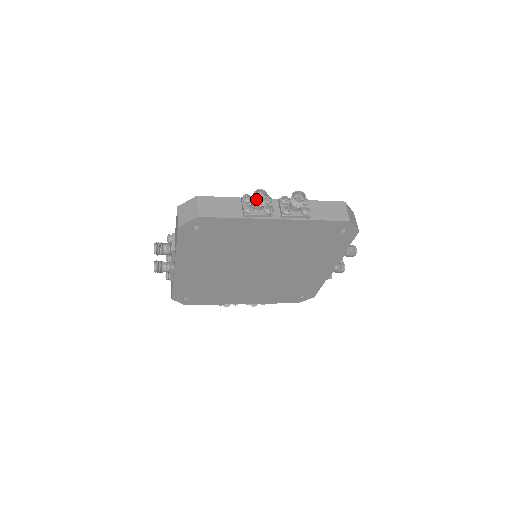
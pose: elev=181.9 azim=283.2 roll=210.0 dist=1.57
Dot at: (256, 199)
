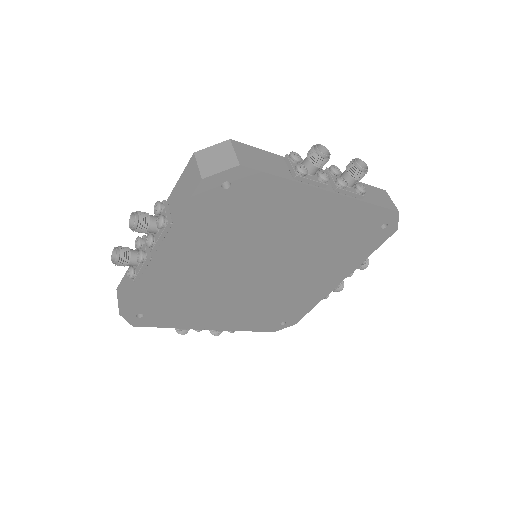
Dot at: (318, 155)
